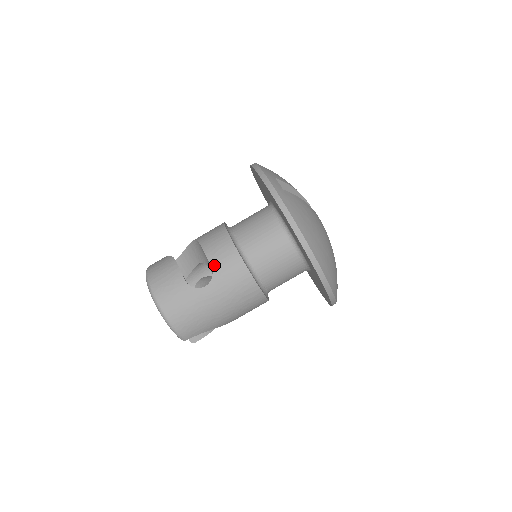
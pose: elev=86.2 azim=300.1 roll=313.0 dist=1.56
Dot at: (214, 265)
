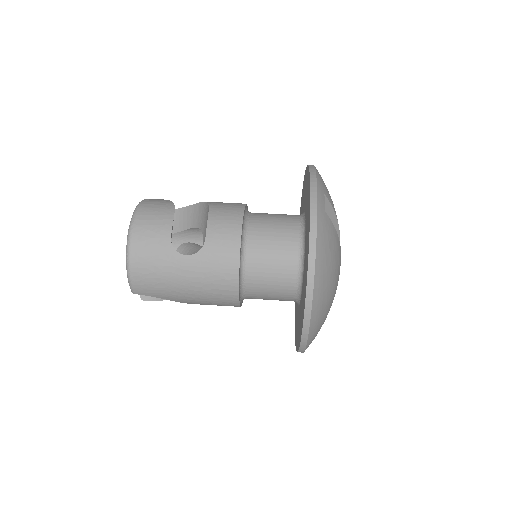
Dot at: (209, 240)
